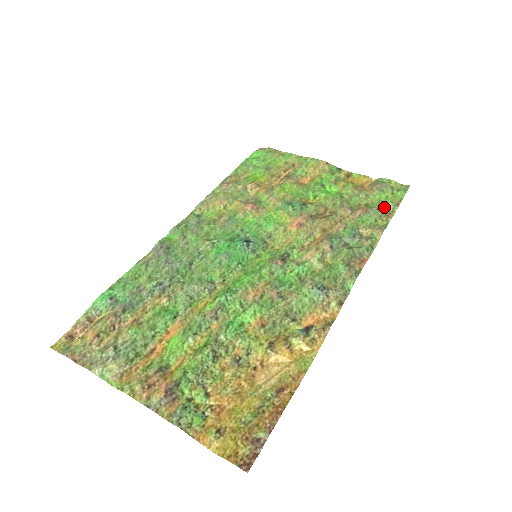
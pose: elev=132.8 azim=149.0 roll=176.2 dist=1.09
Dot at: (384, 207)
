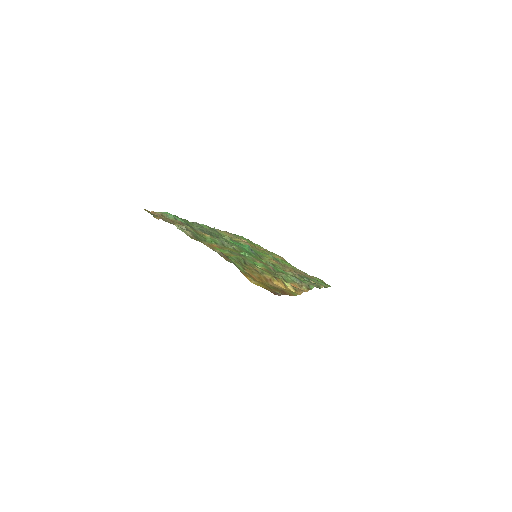
Dot at: (321, 283)
